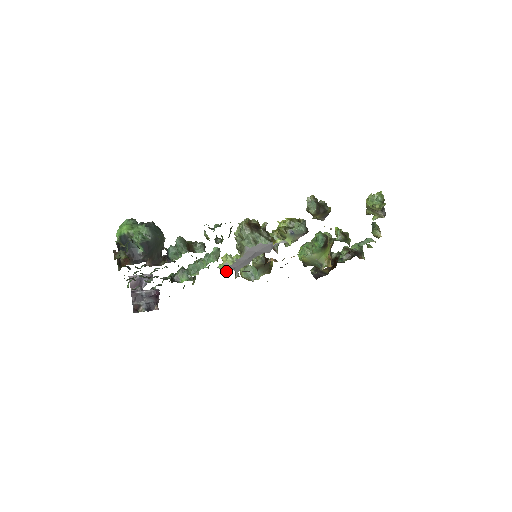
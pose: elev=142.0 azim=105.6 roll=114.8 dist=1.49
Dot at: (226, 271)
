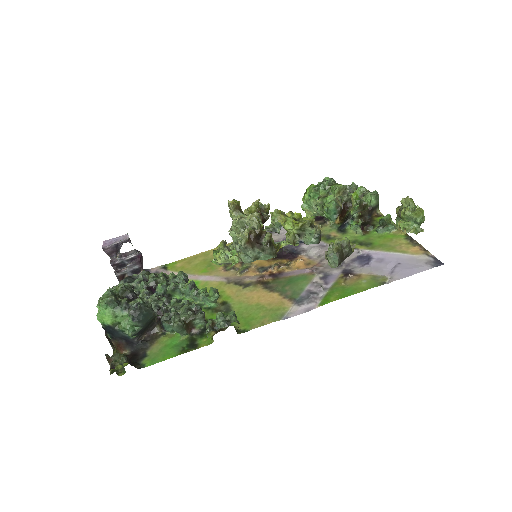
Dot at: occluded
